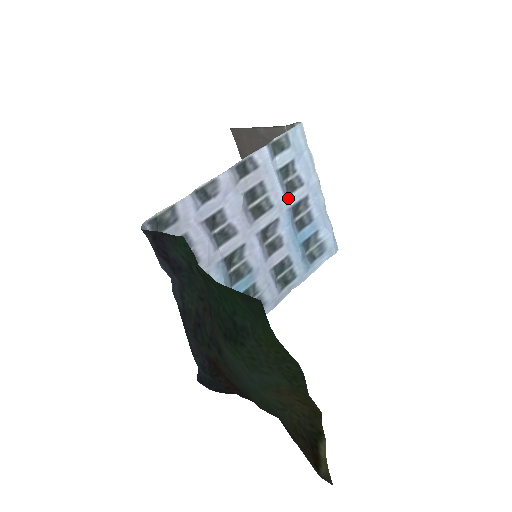
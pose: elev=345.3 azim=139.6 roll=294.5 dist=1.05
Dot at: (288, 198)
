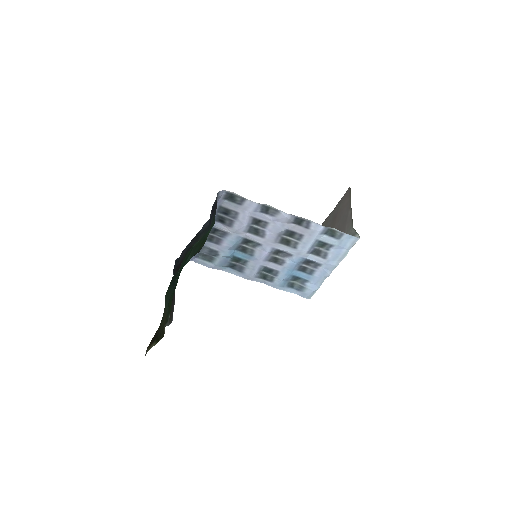
Dot at: (309, 254)
